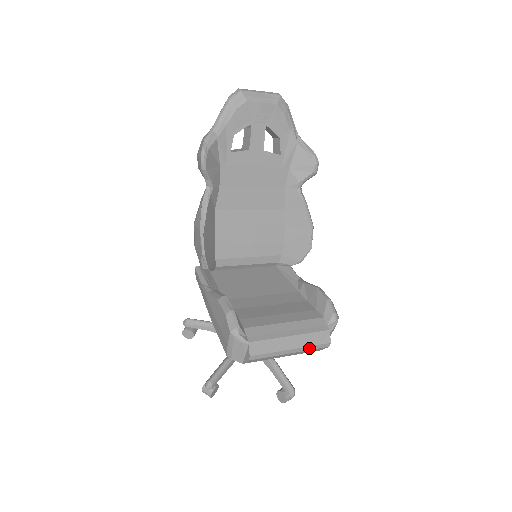
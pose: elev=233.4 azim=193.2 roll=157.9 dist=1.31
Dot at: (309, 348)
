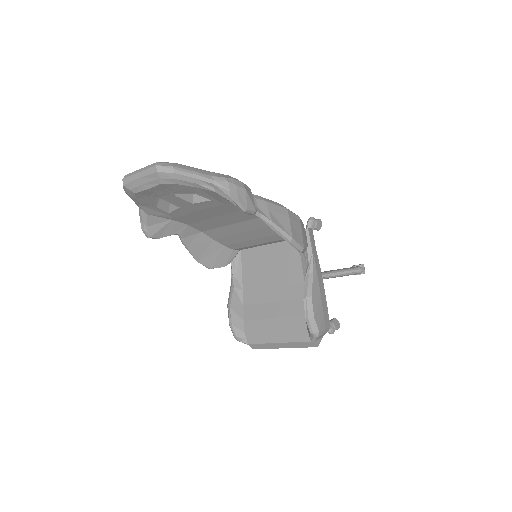
Dot at: (299, 347)
